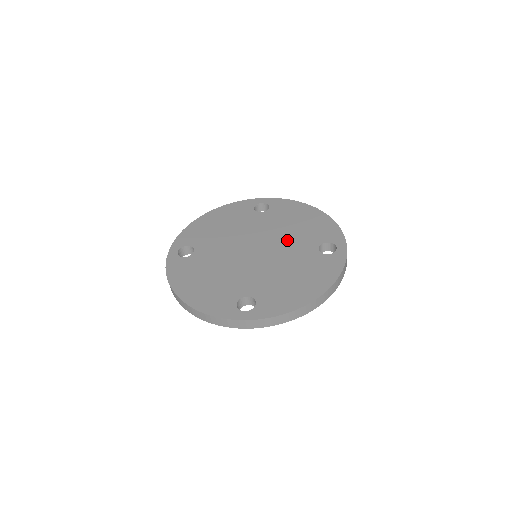
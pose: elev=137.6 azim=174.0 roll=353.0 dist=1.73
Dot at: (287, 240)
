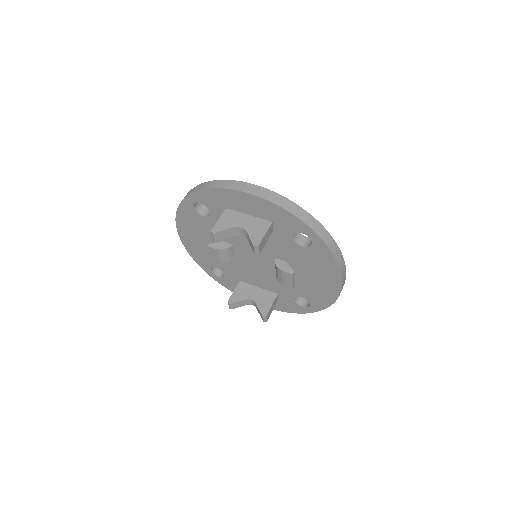
Dot at: occluded
